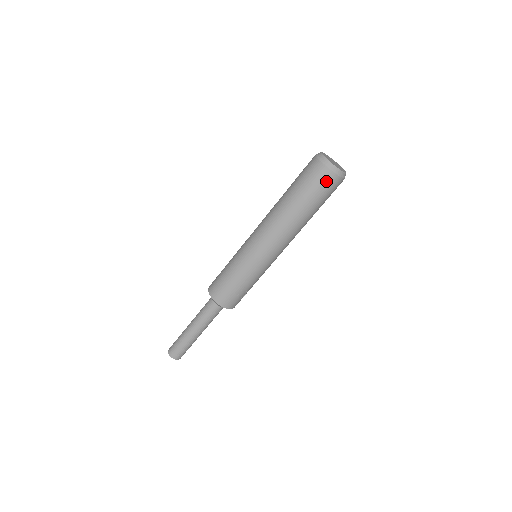
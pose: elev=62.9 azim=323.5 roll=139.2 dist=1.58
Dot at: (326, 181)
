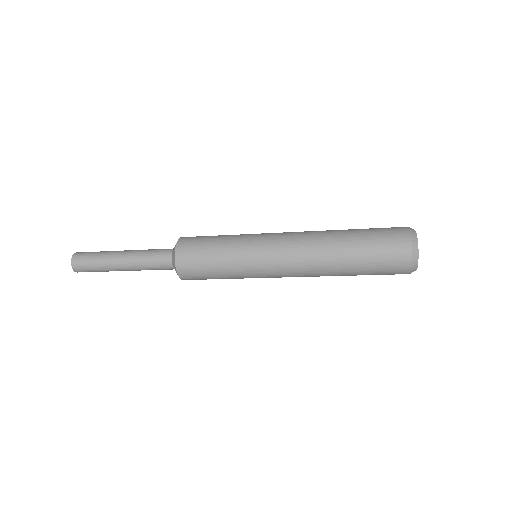
Dot at: occluded
